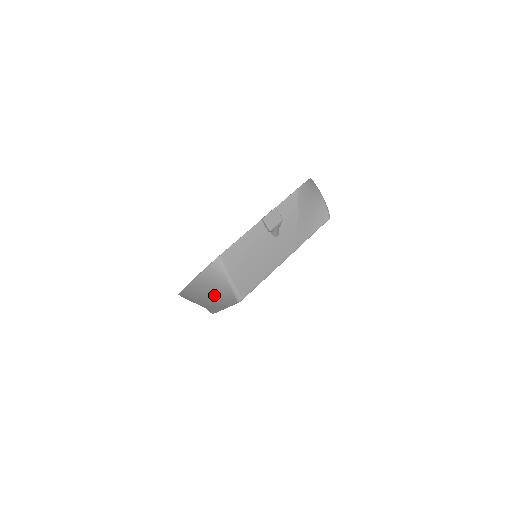
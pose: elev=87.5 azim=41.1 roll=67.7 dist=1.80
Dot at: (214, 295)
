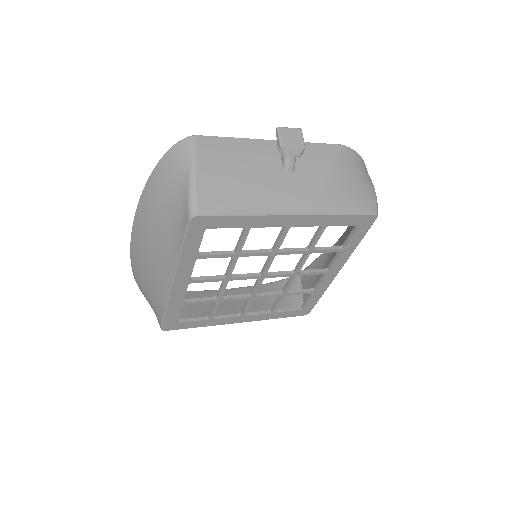
Dot at: (165, 217)
